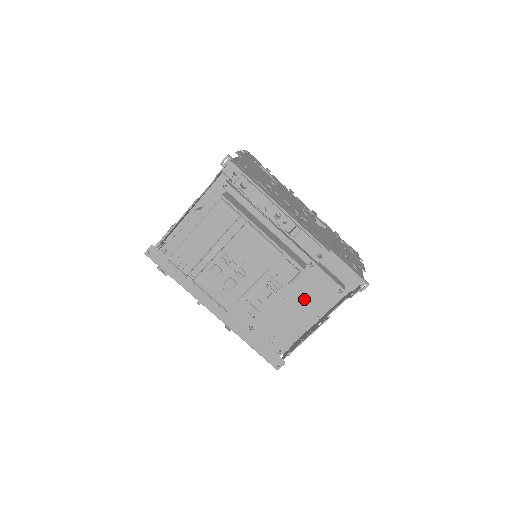
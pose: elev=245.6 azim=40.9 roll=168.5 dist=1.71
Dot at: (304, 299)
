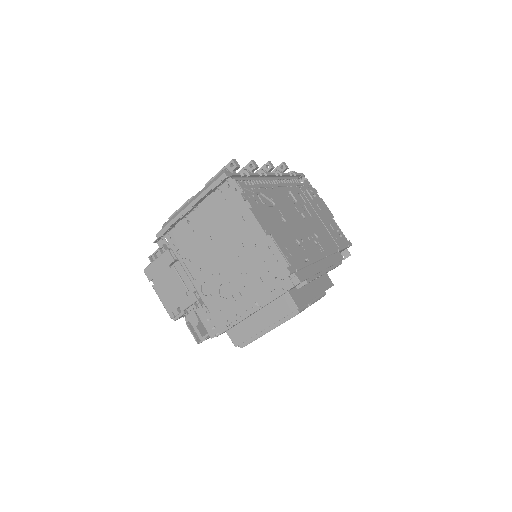
Dot at: occluded
